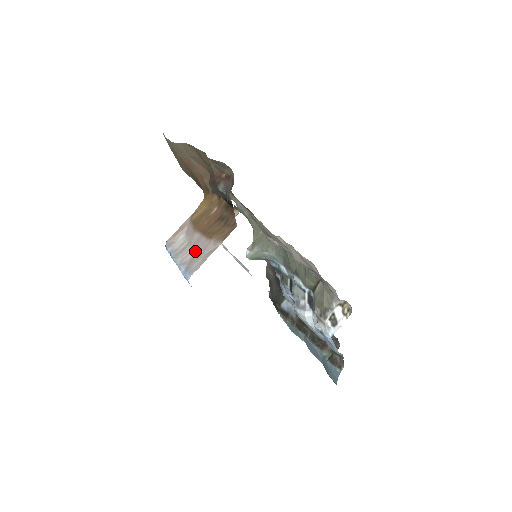
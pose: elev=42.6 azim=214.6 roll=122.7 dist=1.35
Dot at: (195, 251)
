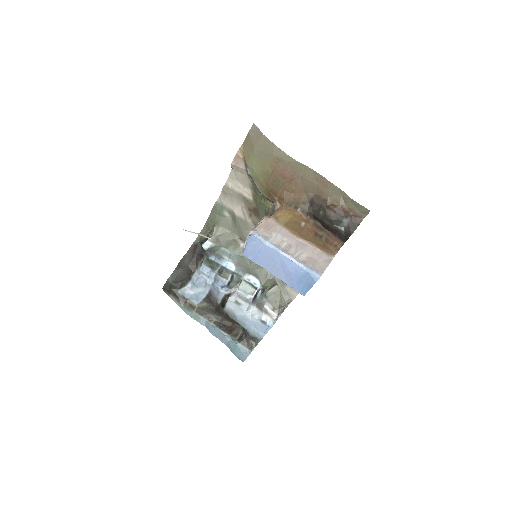
Dot at: (306, 254)
